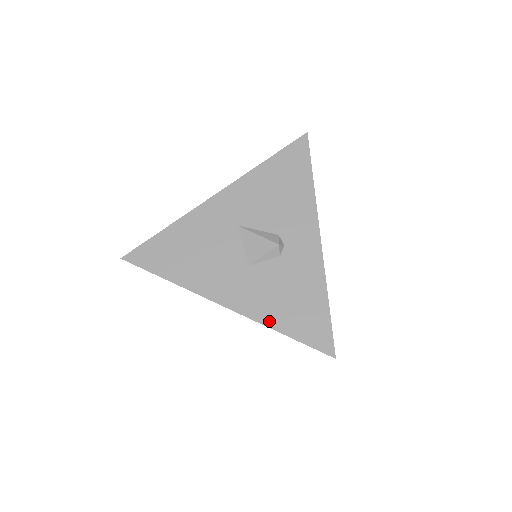
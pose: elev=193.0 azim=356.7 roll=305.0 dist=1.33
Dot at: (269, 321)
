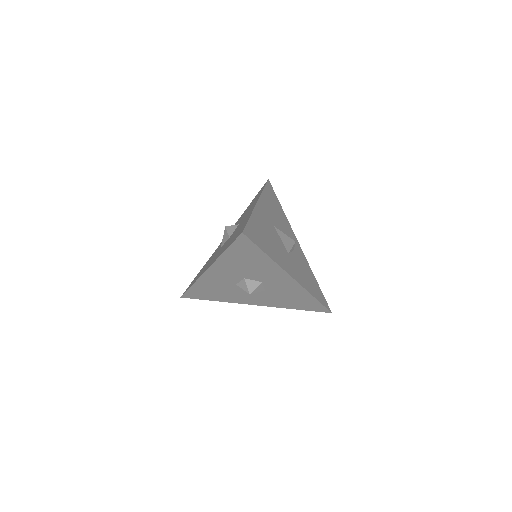
Dot at: (309, 290)
